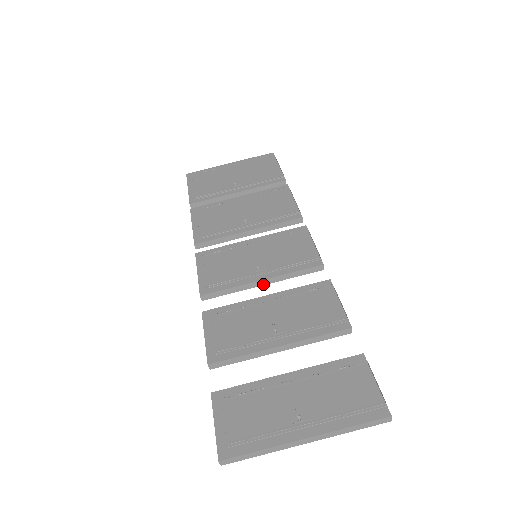
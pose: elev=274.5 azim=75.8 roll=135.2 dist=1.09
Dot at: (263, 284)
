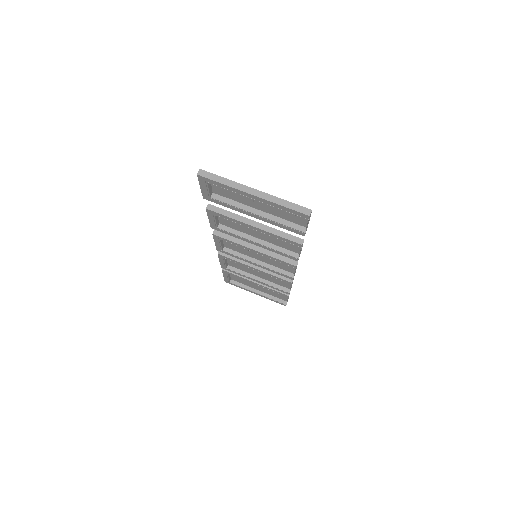
Dot at: (254, 249)
